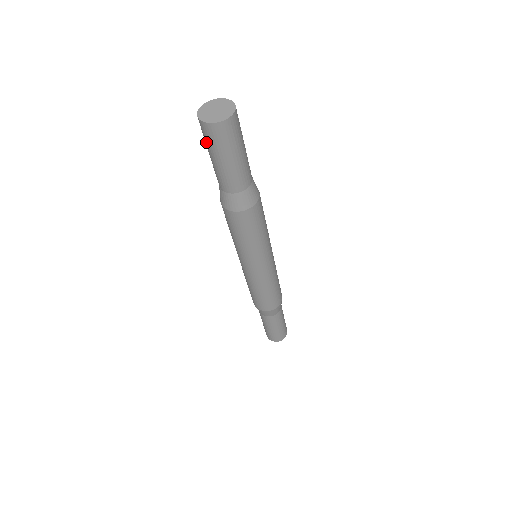
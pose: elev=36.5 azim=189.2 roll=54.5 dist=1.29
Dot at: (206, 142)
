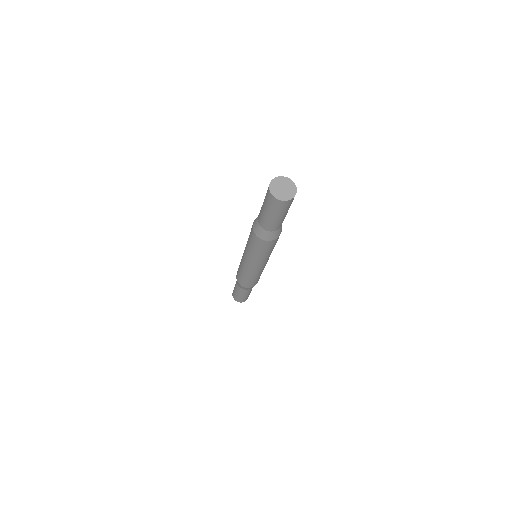
Dot at: (269, 205)
